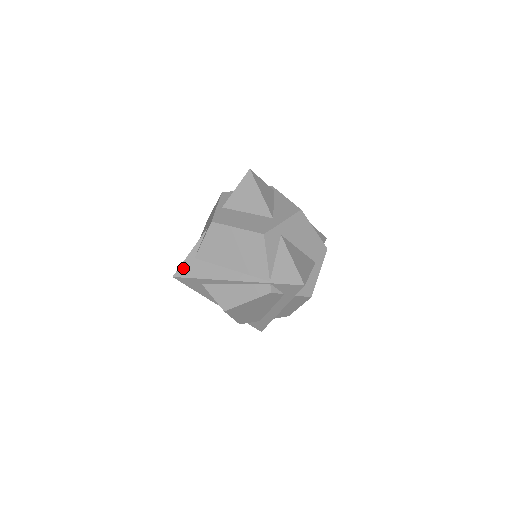
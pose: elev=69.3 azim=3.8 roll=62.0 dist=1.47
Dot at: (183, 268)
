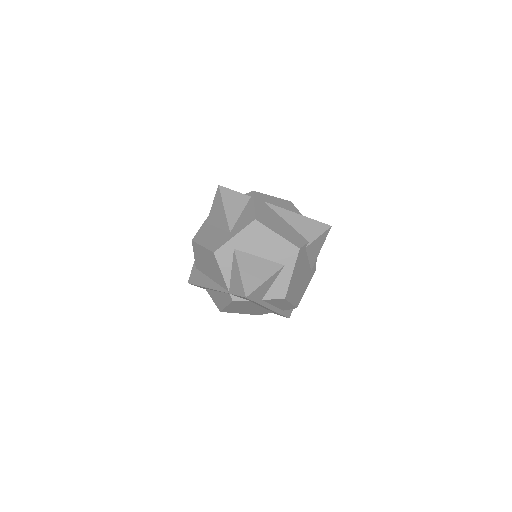
Dot at: (191, 276)
